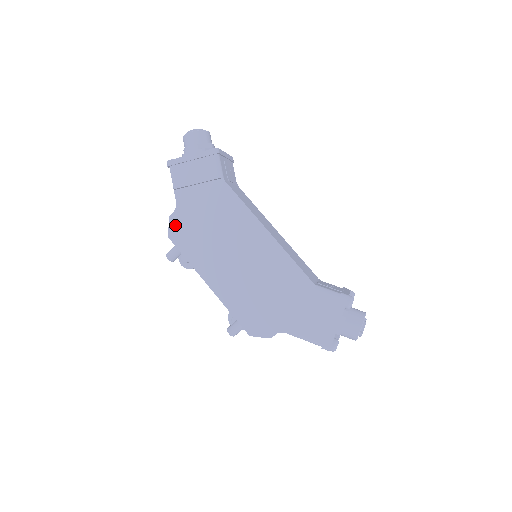
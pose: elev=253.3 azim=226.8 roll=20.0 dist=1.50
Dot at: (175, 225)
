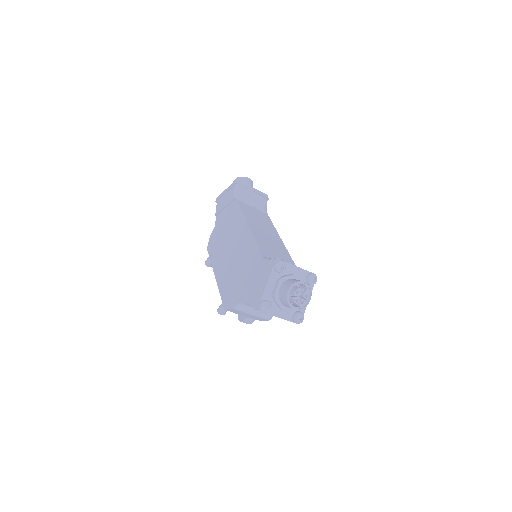
Dot at: (211, 239)
